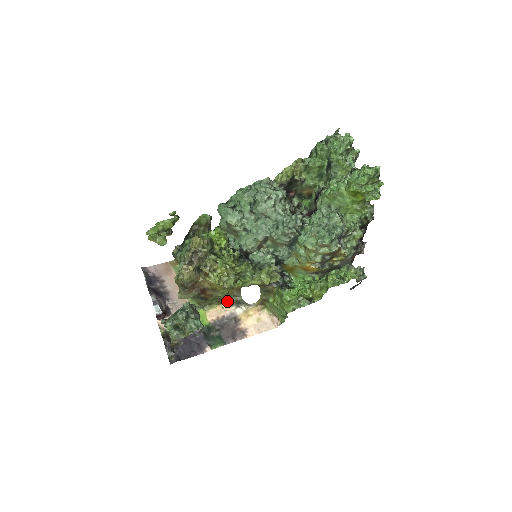
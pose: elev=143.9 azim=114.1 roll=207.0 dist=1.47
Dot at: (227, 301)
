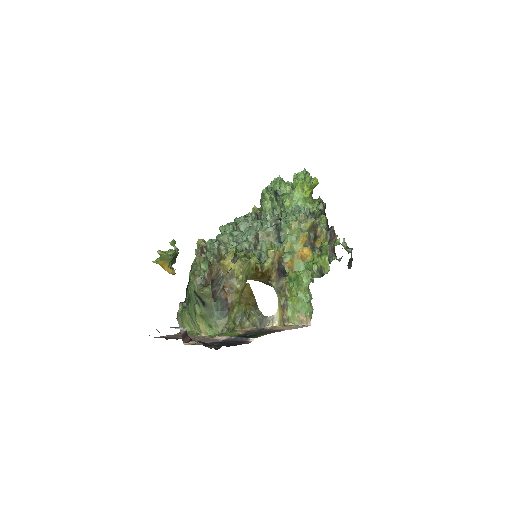
Dot at: (249, 322)
